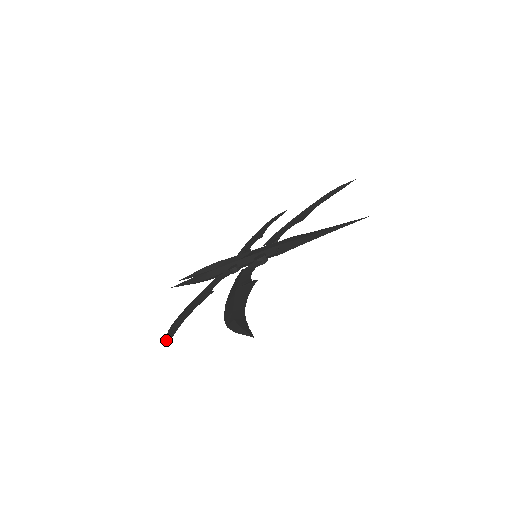
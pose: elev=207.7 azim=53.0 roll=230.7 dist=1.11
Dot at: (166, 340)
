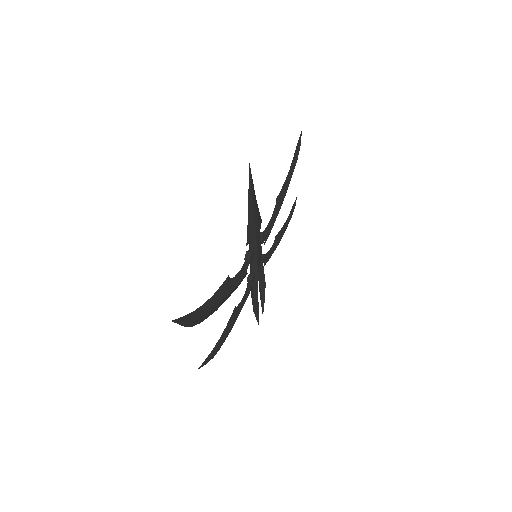
Dot at: (203, 365)
